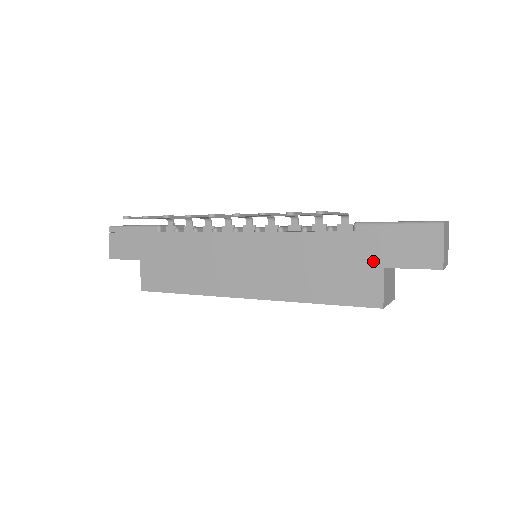
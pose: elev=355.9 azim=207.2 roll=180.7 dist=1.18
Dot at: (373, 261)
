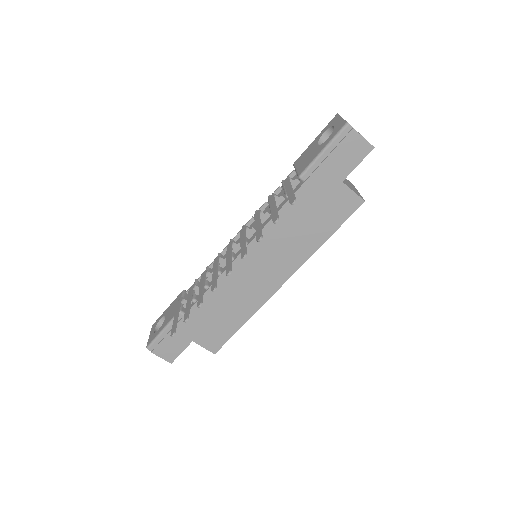
Dot at: (333, 185)
